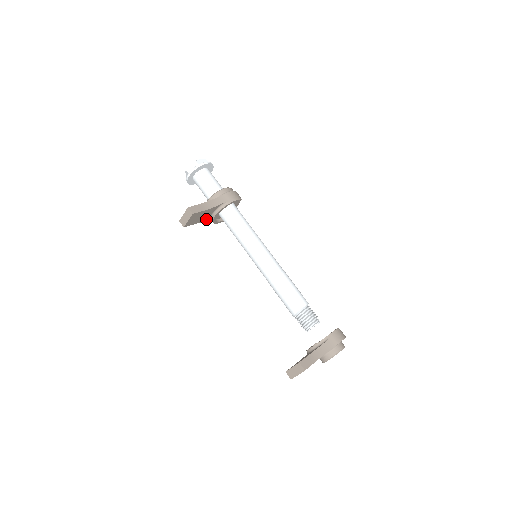
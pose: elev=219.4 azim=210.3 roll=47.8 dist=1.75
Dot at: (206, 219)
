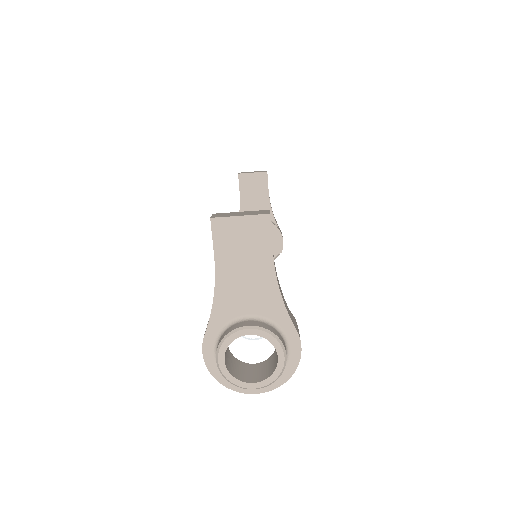
Dot at: occluded
